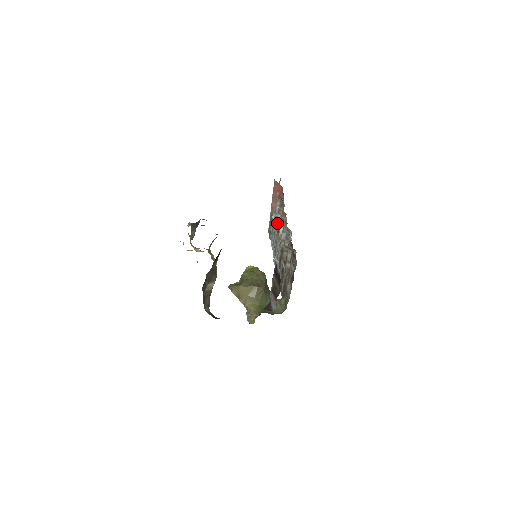
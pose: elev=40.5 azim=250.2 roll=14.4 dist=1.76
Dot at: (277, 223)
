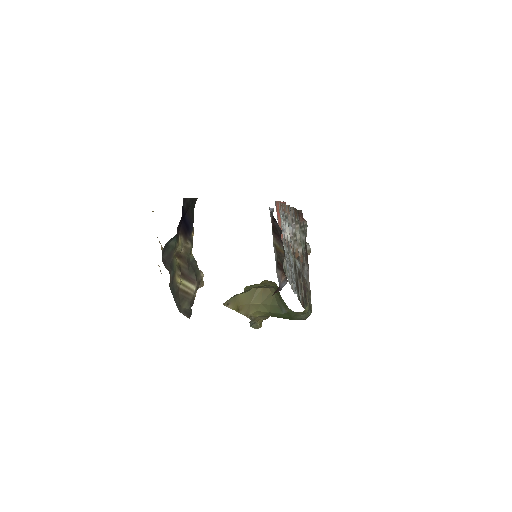
Dot at: (285, 236)
